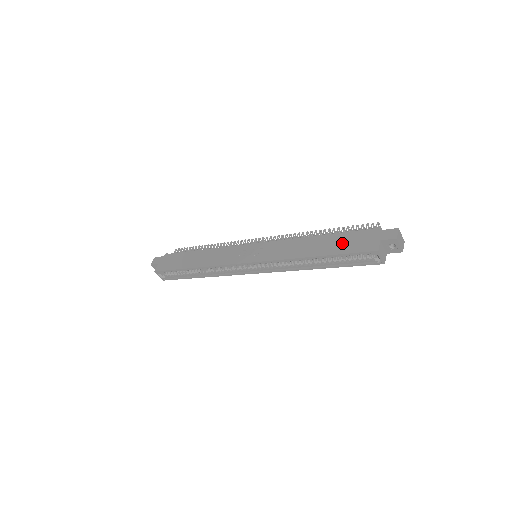
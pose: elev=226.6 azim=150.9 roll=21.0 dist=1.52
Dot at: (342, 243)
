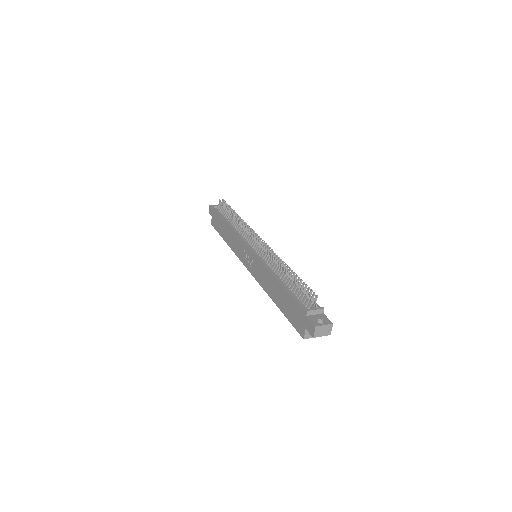
Dot at: (288, 307)
